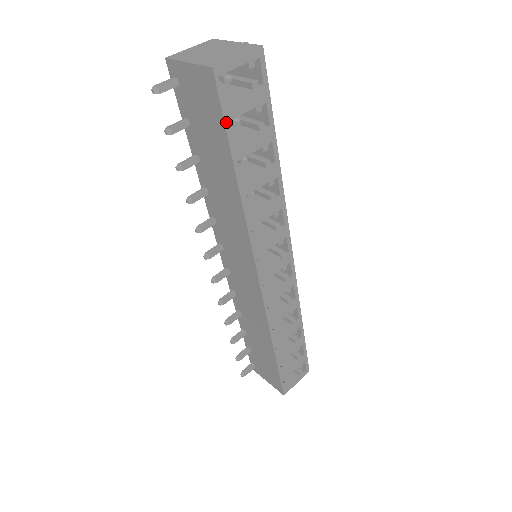
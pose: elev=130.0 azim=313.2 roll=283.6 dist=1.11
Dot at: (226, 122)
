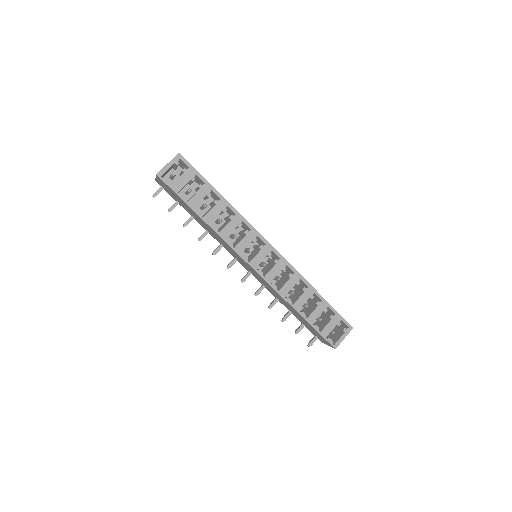
Dot at: (177, 193)
